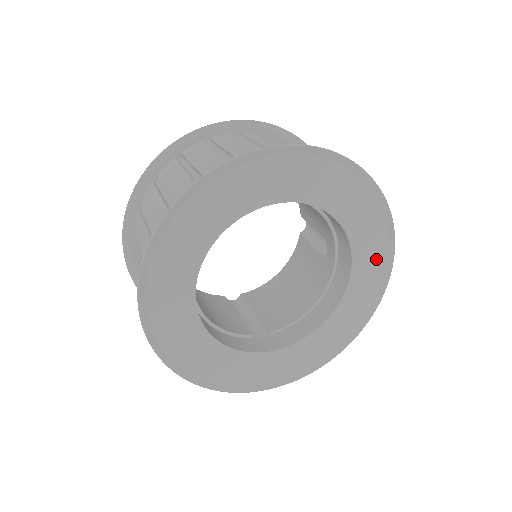
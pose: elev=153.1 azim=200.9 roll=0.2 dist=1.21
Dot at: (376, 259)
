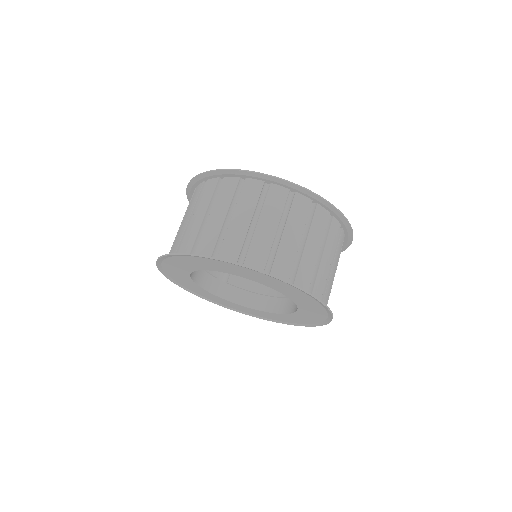
Dot at: (304, 320)
